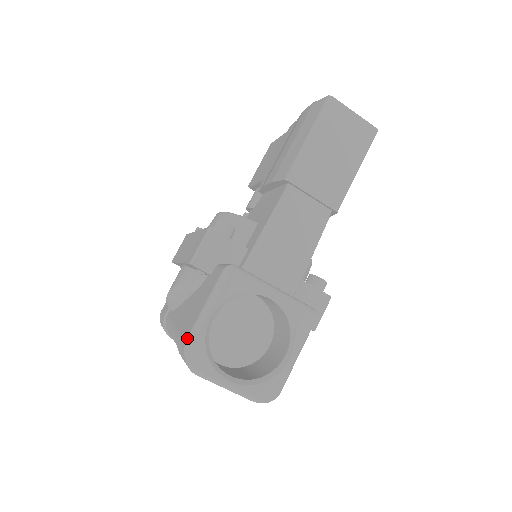
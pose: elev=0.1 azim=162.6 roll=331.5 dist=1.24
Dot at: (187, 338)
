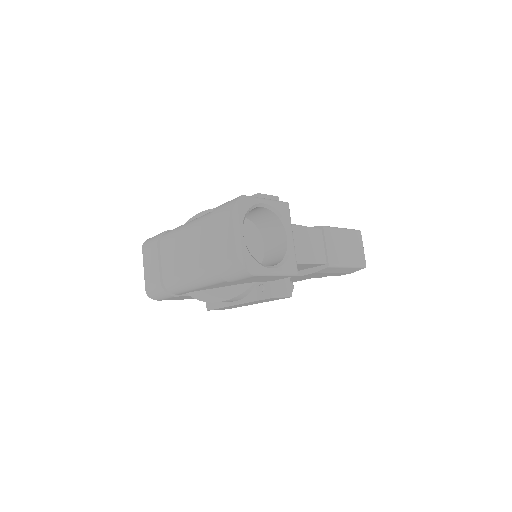
Dot at: occluded
